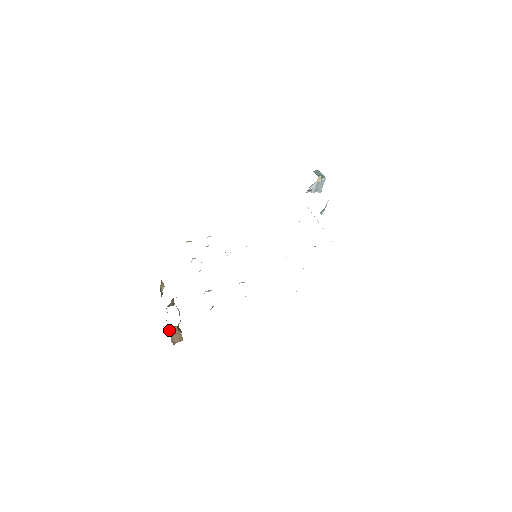
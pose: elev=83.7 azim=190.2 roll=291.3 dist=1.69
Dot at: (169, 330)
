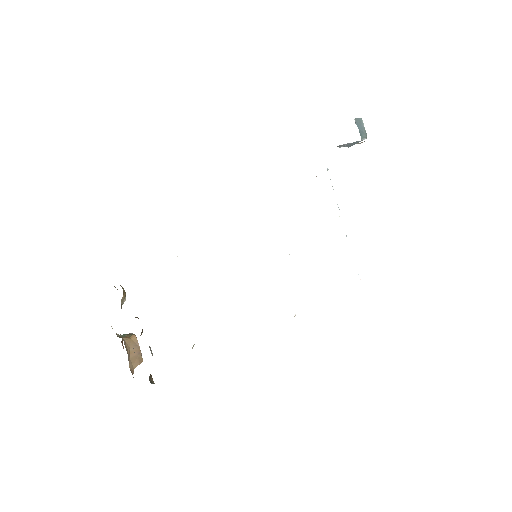
Dot at: occluded
